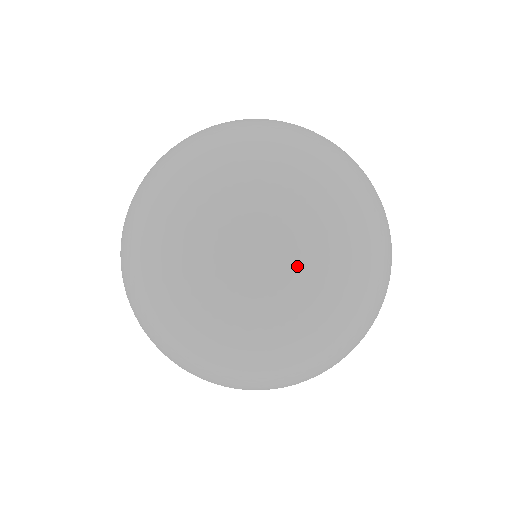
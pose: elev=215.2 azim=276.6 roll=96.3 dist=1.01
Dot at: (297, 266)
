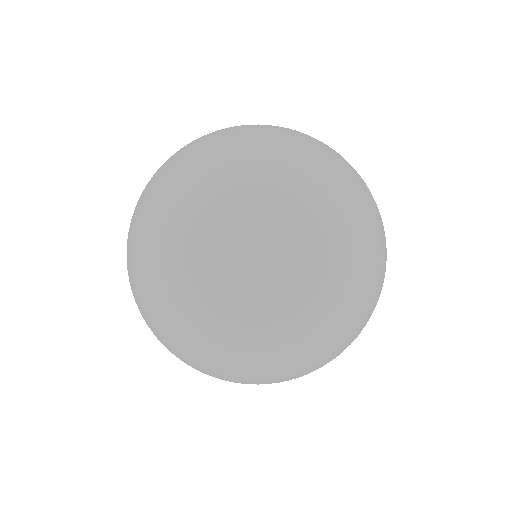
Dot at: (343, 248)
